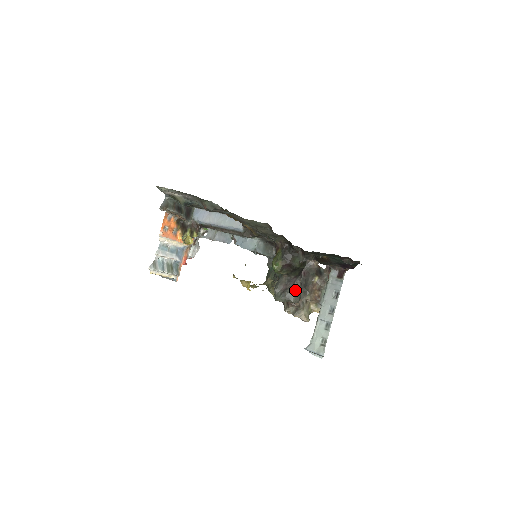
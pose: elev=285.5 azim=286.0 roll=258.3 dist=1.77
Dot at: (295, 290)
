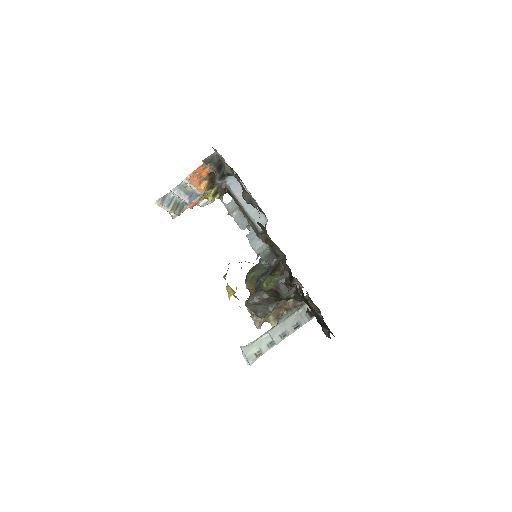
Dot at: (267, 309)
